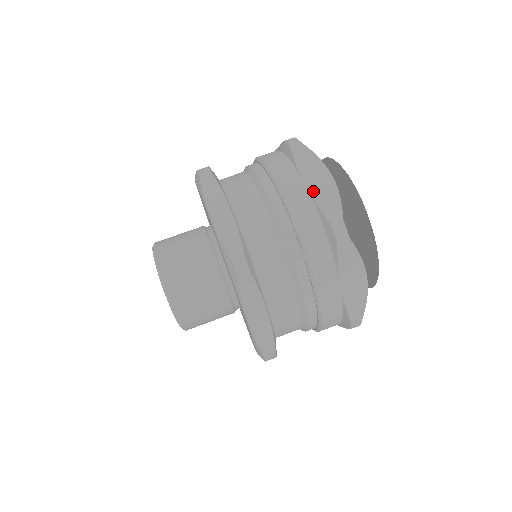
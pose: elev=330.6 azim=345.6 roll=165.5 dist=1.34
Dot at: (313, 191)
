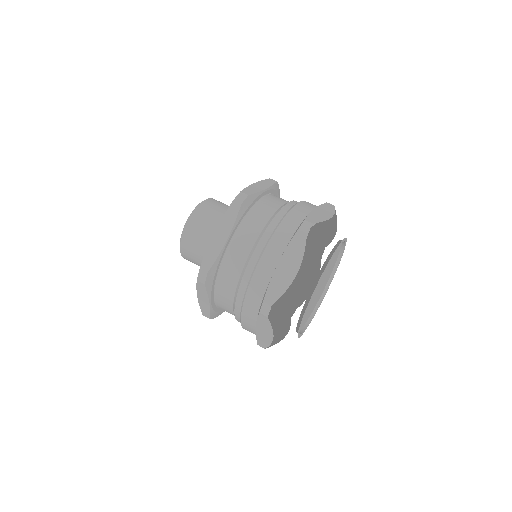
Dot at: (276, 273)
